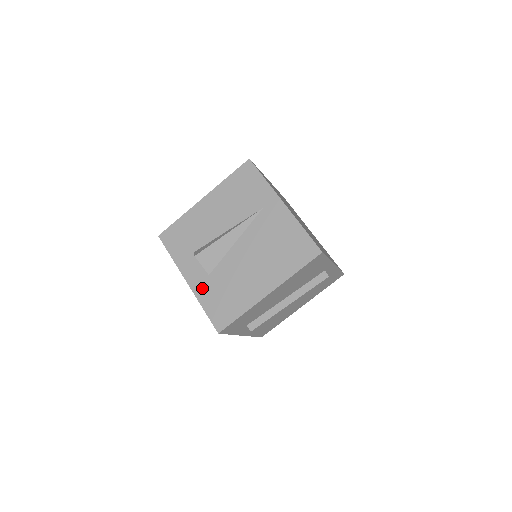
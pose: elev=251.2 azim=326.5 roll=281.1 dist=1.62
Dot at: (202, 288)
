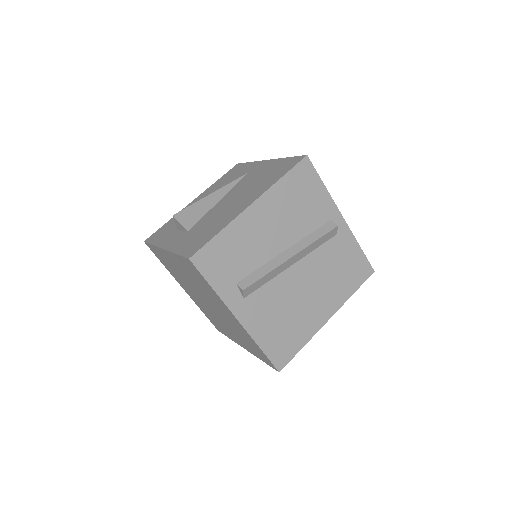
Dot at: (178, 242)
